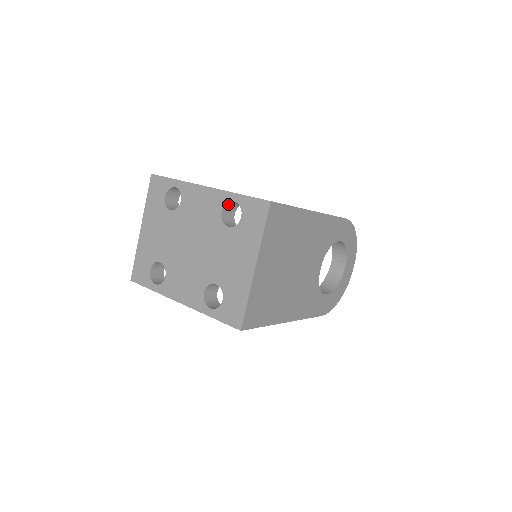
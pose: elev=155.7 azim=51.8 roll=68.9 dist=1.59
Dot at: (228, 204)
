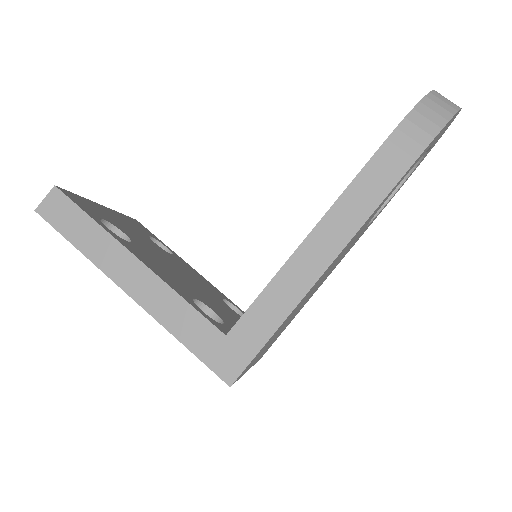
Dot at: occluded
